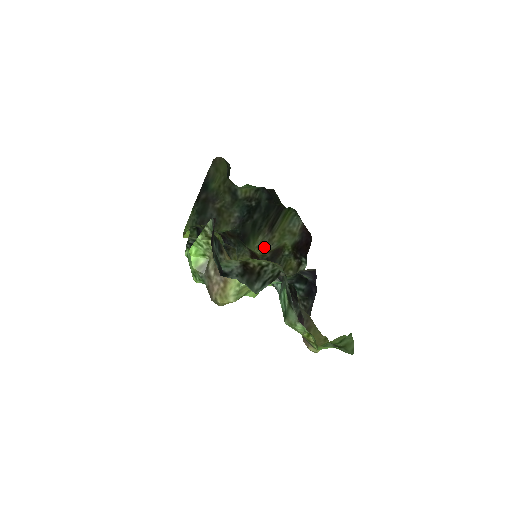
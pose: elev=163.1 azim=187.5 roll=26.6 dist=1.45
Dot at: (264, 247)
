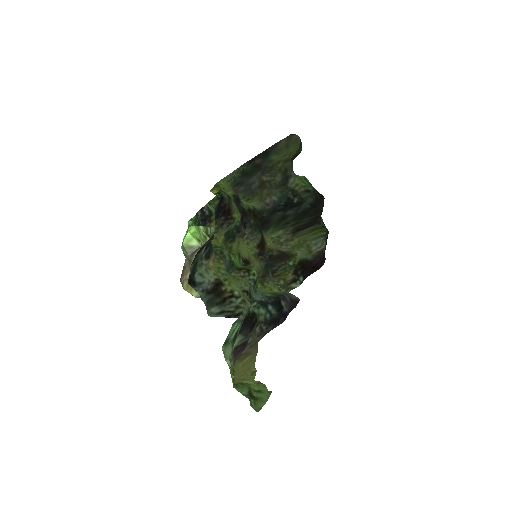
Dot at: (278, 242)
